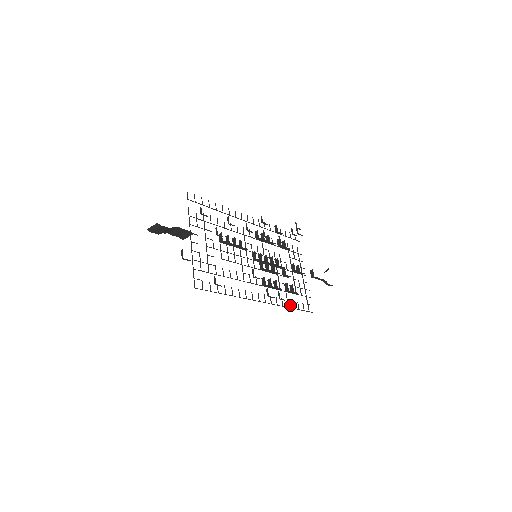
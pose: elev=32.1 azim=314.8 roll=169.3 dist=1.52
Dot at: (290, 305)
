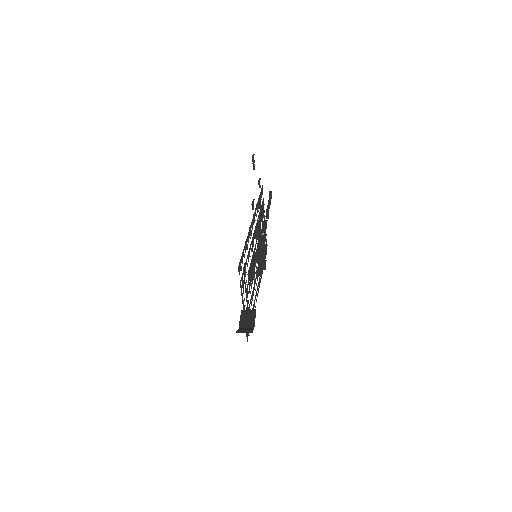
Dot at: (265, 269)
